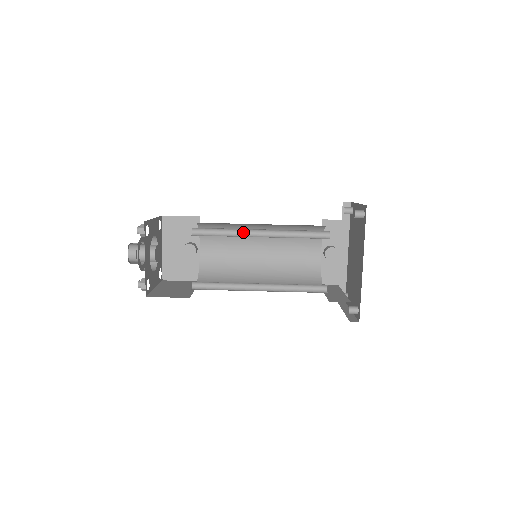
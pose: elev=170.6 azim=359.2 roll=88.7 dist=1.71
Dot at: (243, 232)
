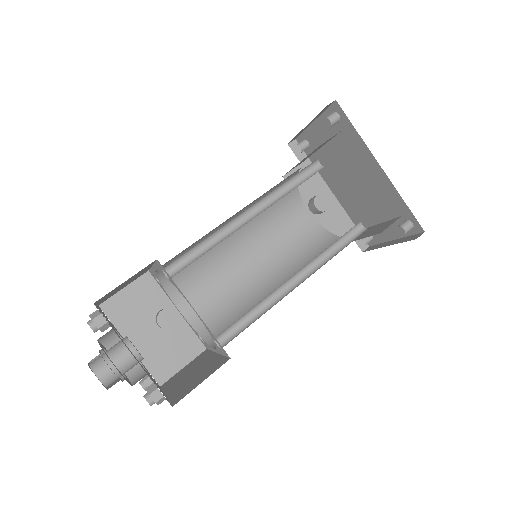
Dot at: (227, 229)
